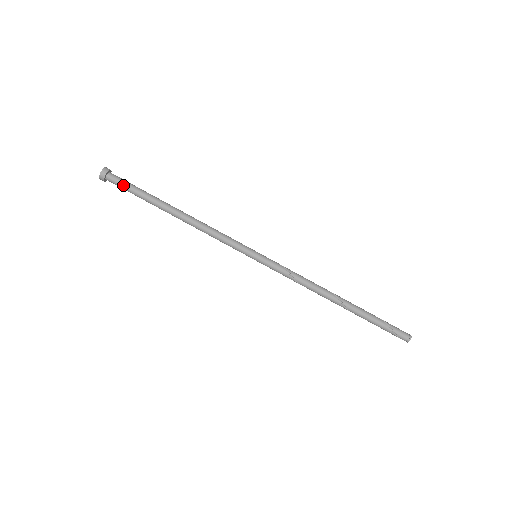
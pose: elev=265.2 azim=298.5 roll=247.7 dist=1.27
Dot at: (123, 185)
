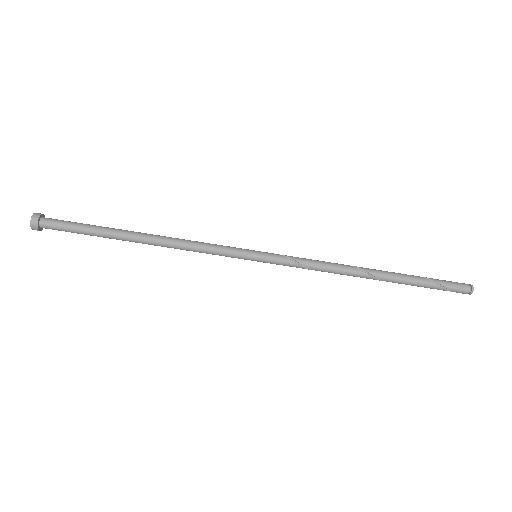
Dot at: (64, 230)
